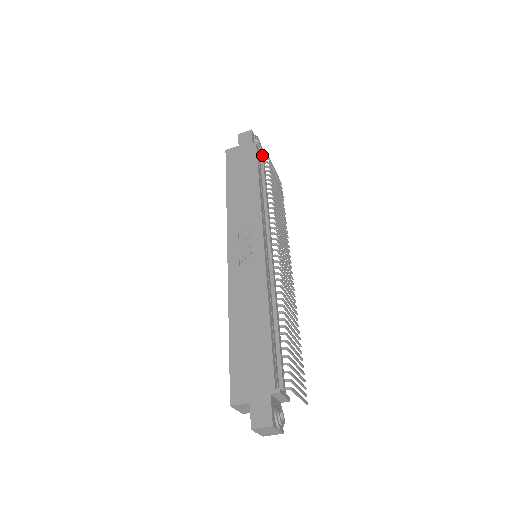
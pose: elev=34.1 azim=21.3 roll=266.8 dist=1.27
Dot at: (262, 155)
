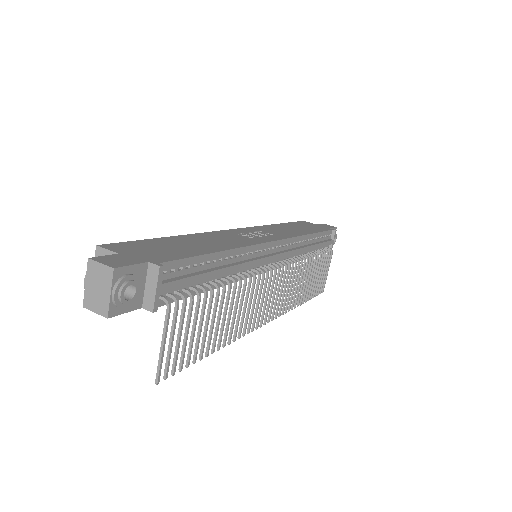
Dot at: (330, 240)
